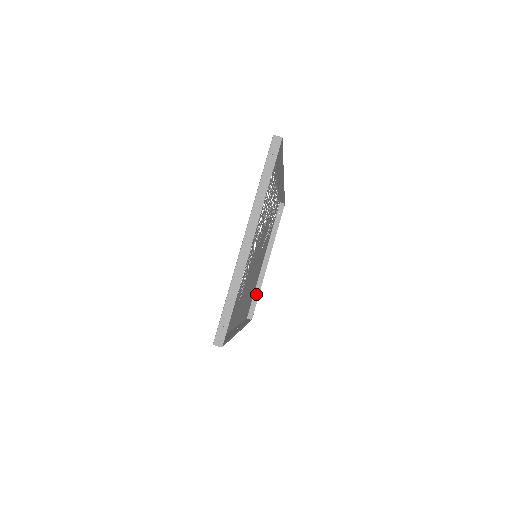
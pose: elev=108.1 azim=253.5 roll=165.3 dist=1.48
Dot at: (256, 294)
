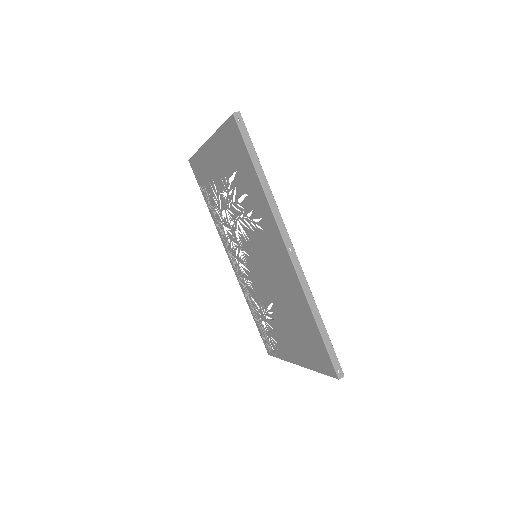
Dot at: occluded
